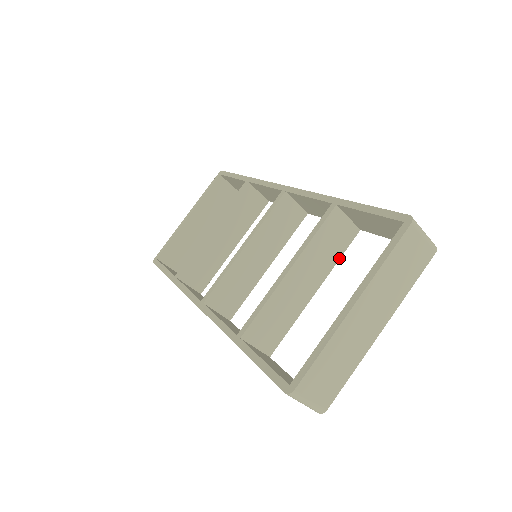
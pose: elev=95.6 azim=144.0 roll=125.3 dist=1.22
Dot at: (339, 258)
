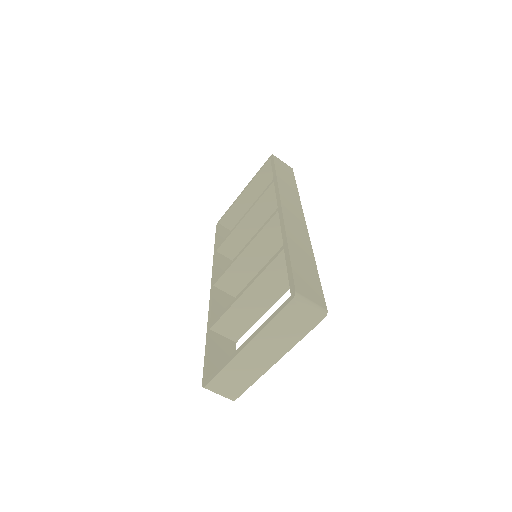
Dot at: occluded
